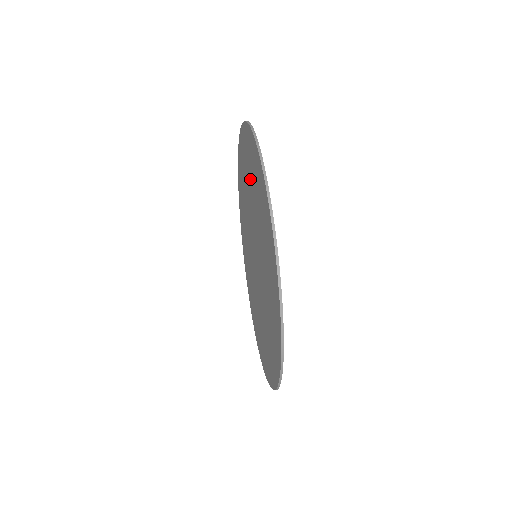
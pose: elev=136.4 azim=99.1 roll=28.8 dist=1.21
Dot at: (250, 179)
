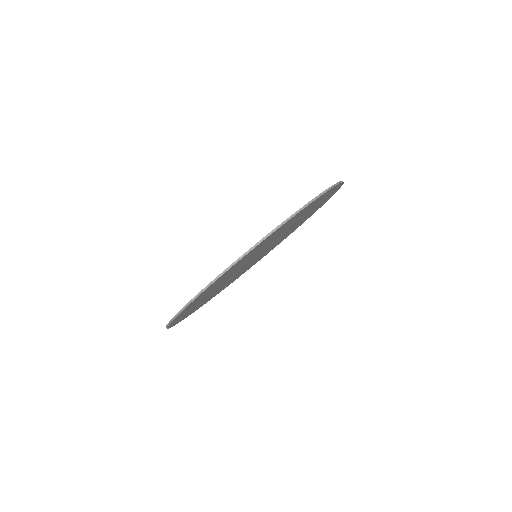
Dot at: occluded
